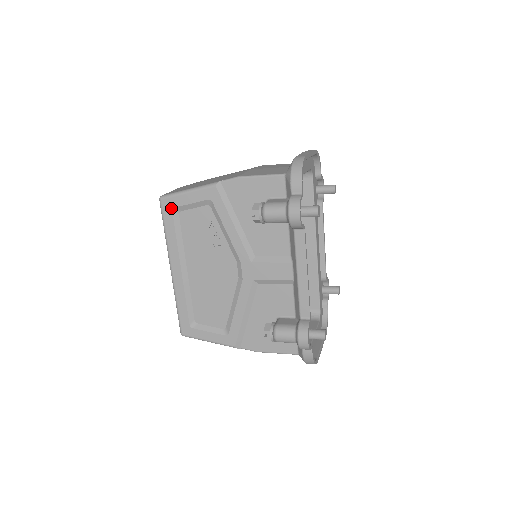
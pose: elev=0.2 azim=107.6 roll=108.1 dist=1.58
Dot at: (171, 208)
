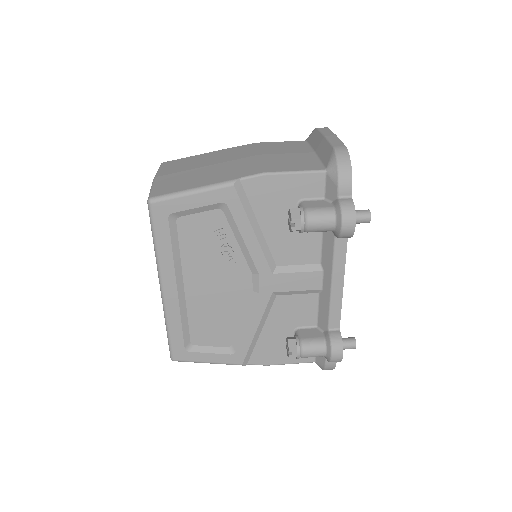
Dot at: (166, 214)
